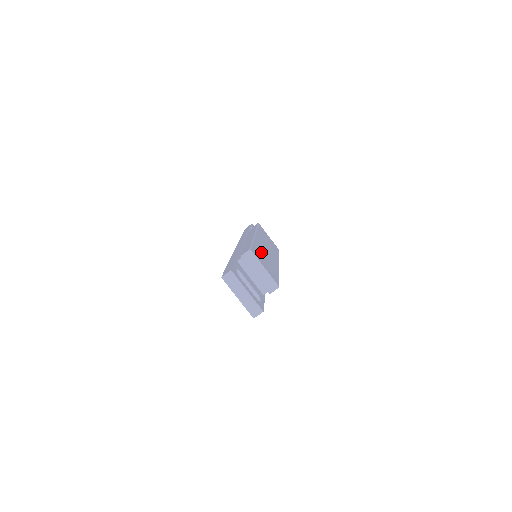
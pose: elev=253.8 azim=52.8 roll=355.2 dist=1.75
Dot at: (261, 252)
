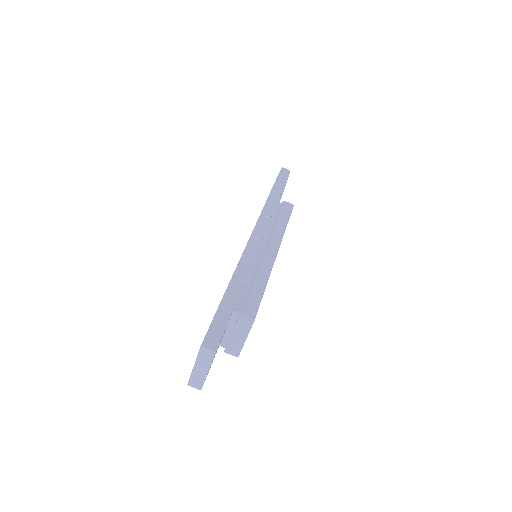
Dot at: occluded
